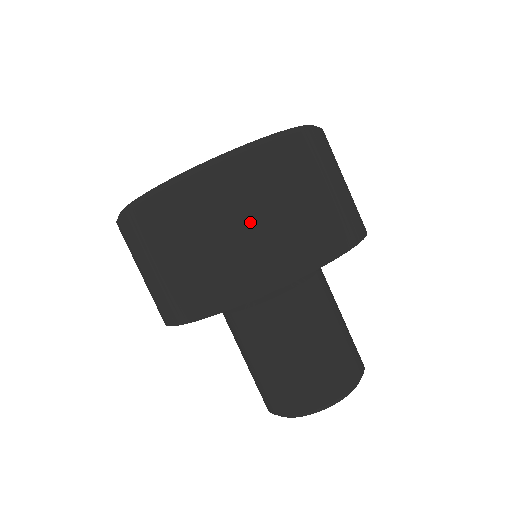
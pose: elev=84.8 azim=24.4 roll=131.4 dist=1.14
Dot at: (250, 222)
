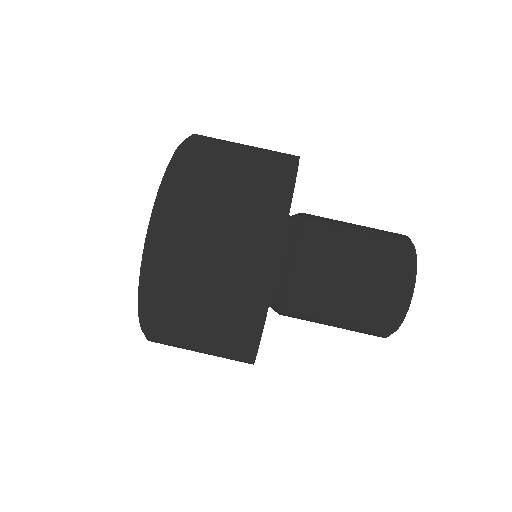
Dot at: (197, 331)
